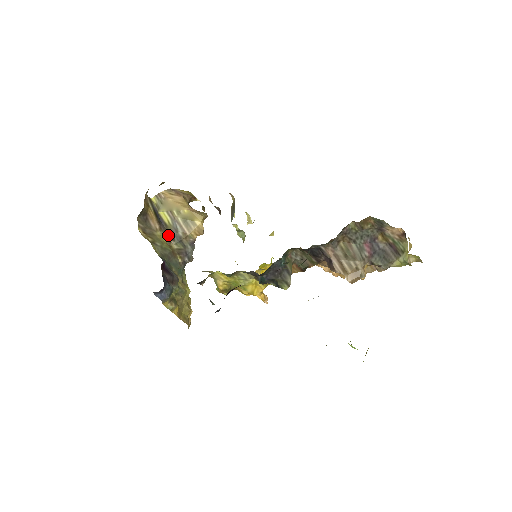
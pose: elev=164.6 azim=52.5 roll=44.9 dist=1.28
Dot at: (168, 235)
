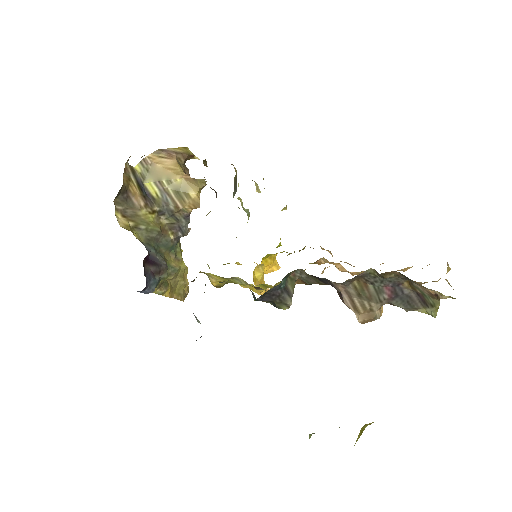
Dot at: (156, 210)
